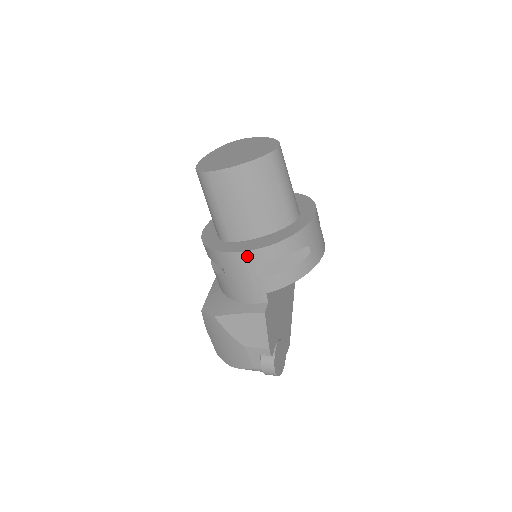
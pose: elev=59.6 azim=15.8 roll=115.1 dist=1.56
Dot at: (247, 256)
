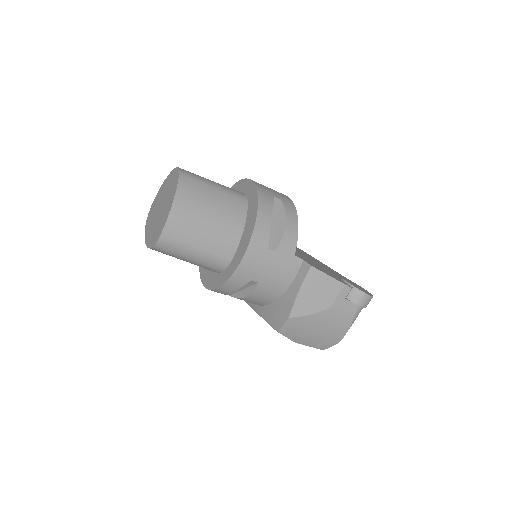
Dot at: (253, 247)
